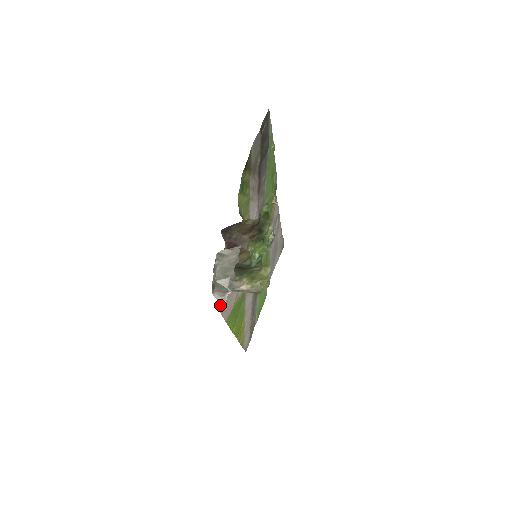
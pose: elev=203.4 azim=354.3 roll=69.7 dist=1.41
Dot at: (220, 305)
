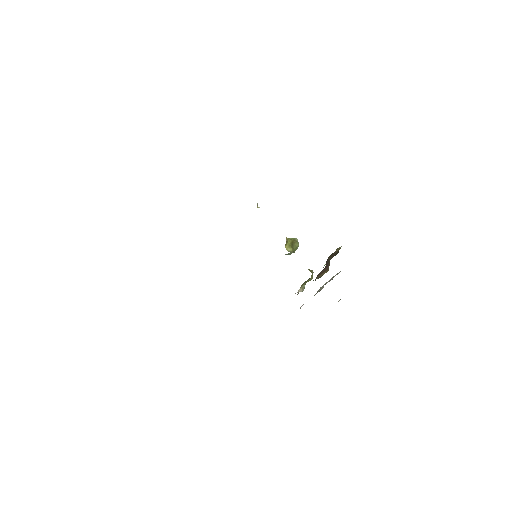
Dot at: occluded
